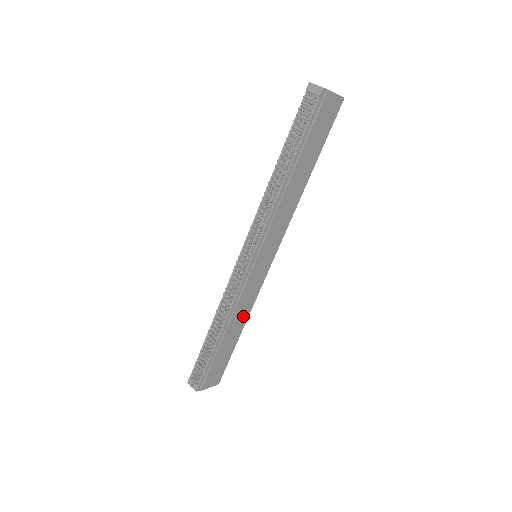
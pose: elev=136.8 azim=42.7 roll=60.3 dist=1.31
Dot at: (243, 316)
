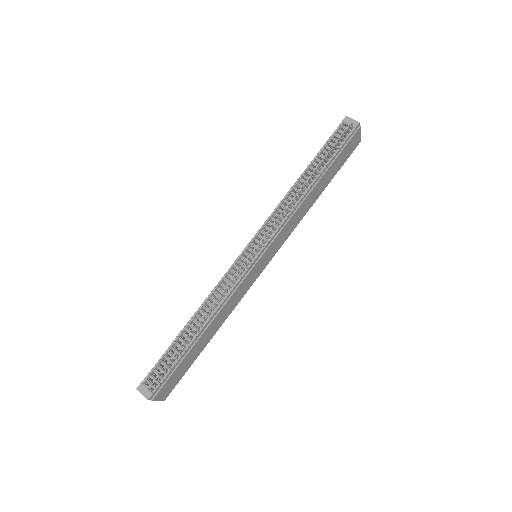
Dot at: (222, 319)
